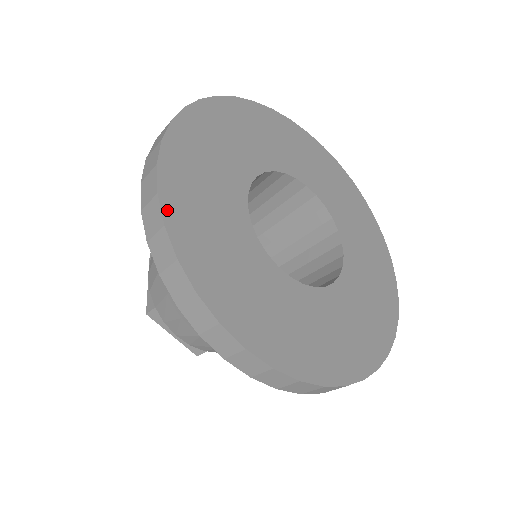
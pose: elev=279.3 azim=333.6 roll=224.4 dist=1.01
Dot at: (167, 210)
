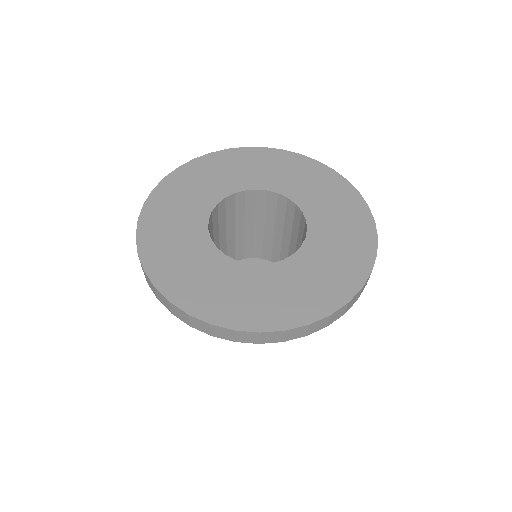
Dot at: (188, 165)
